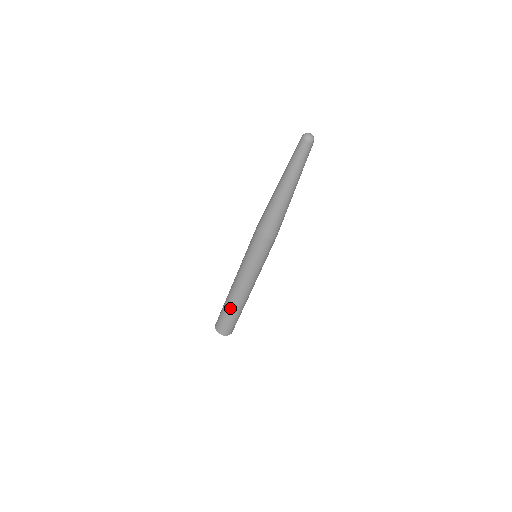
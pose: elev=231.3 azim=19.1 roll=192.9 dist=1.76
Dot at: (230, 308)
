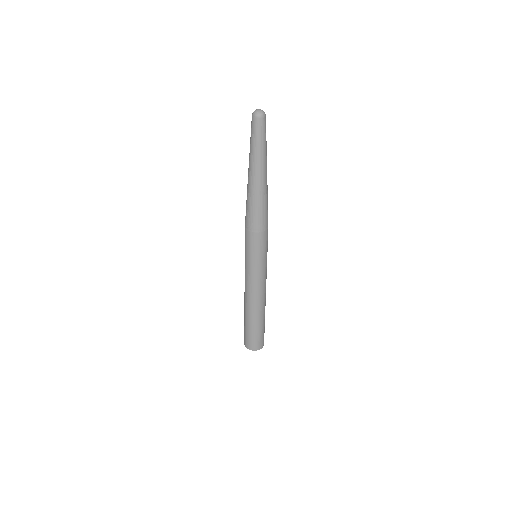
Dot at: (246, 316)
